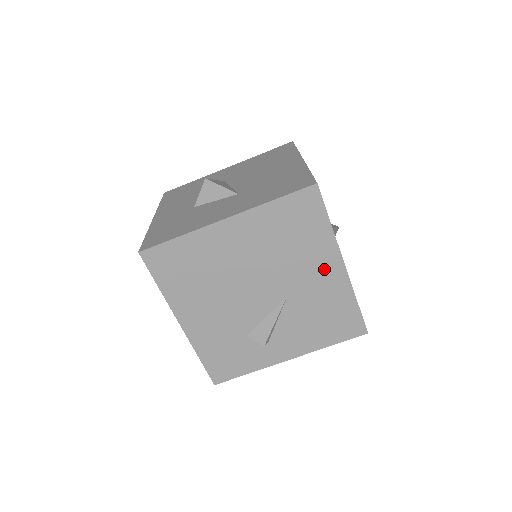
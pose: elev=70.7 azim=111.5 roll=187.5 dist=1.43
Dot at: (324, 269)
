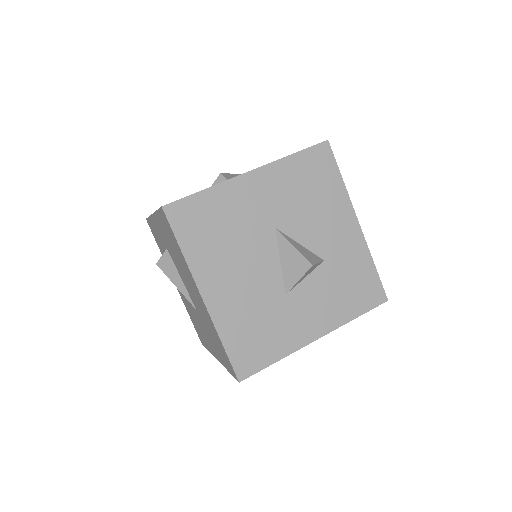
Dot at: occluded
